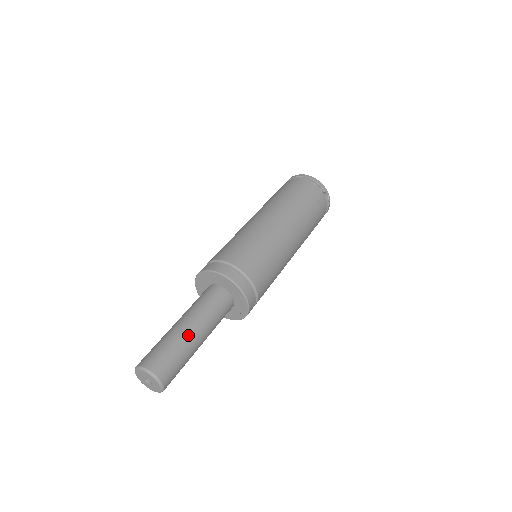
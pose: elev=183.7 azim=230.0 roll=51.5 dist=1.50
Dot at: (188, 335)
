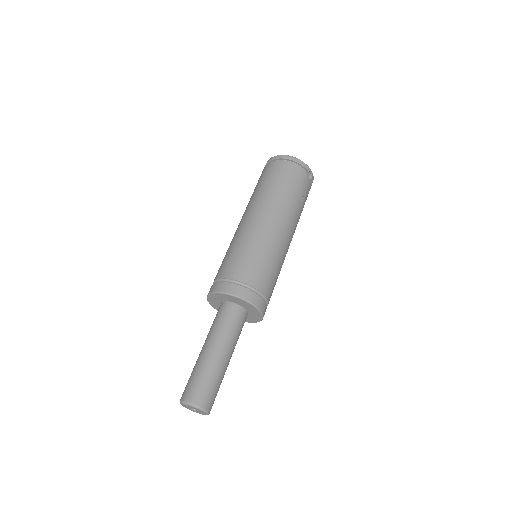
Dot at: (219, 362)
